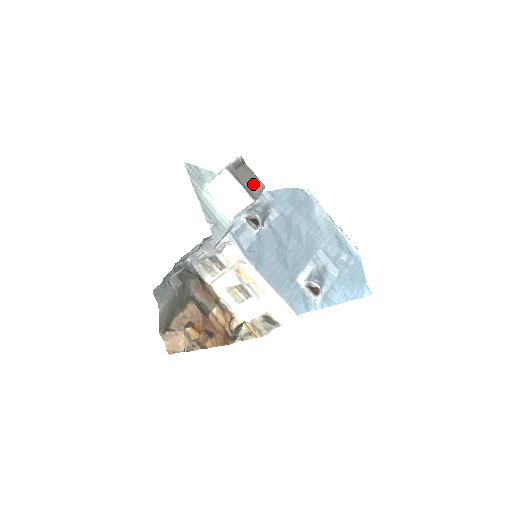
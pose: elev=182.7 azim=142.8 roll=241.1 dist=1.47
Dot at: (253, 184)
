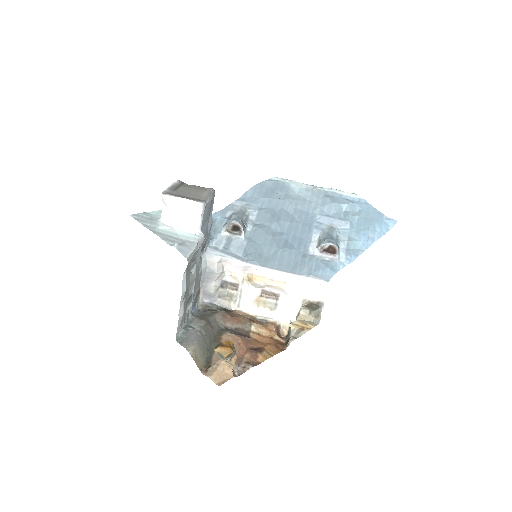
Dot at: (198, 193)
